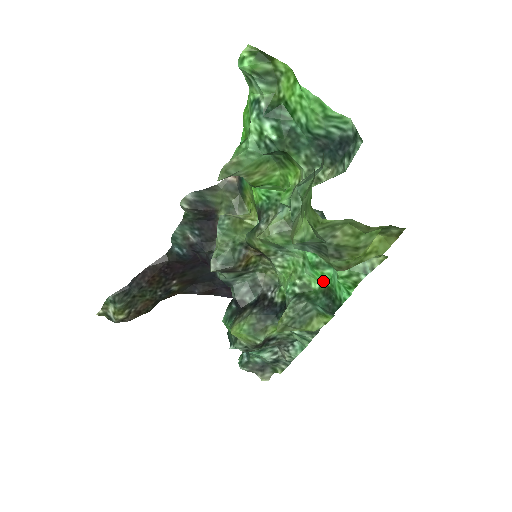
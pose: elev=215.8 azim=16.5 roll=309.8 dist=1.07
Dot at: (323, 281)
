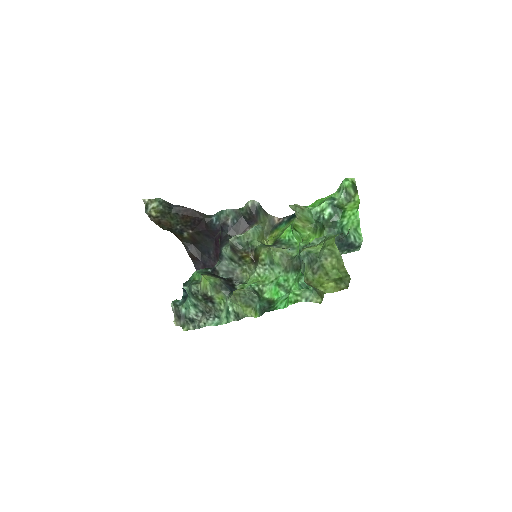
Dot at: (274, 296)
